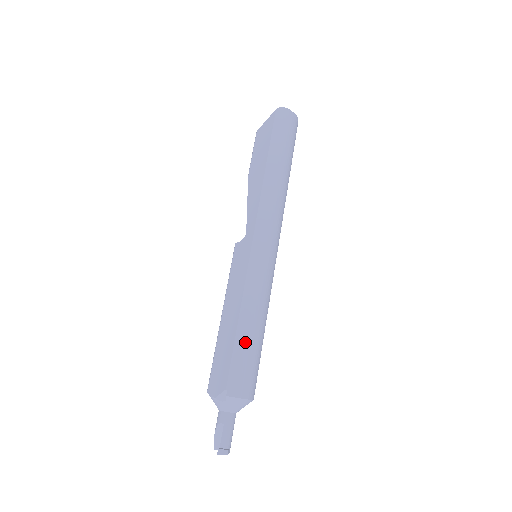
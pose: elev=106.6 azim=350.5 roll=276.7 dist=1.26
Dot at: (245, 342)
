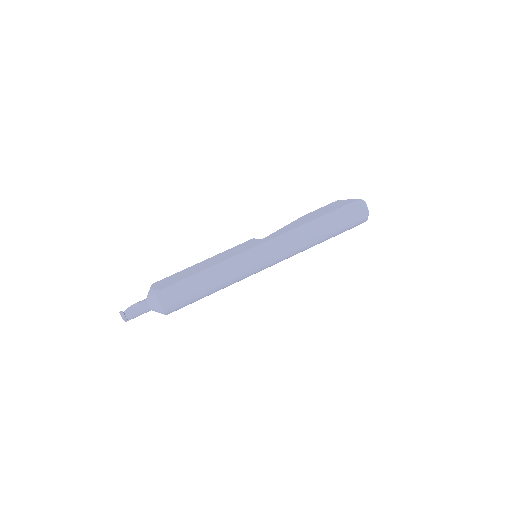
Dot at: (194, 282)
